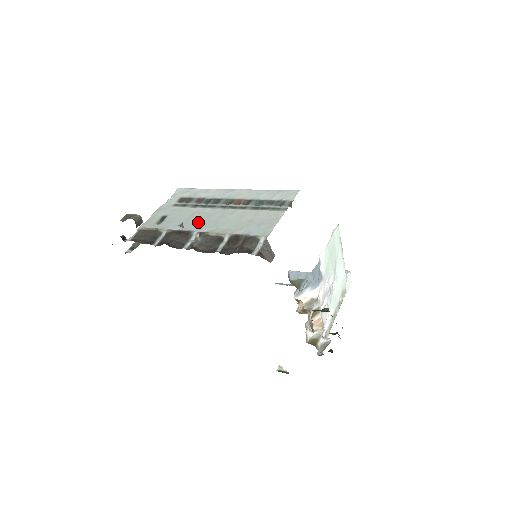
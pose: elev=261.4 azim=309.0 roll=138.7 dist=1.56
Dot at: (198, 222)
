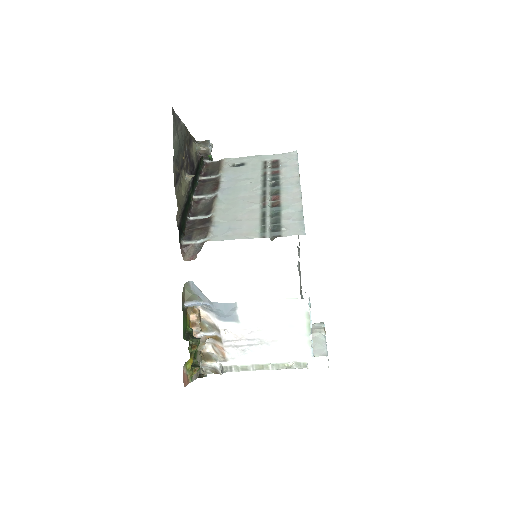
Dot at: (234, 187)
